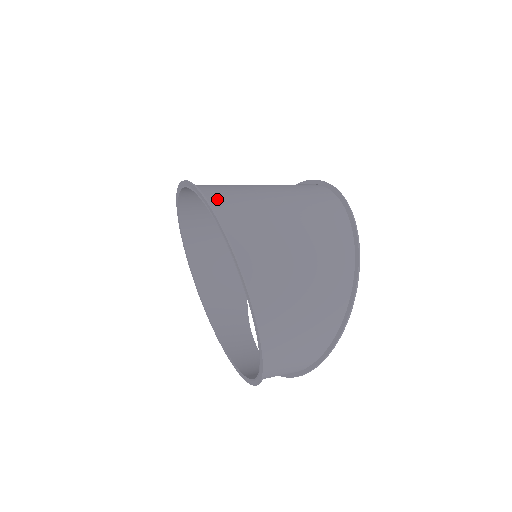
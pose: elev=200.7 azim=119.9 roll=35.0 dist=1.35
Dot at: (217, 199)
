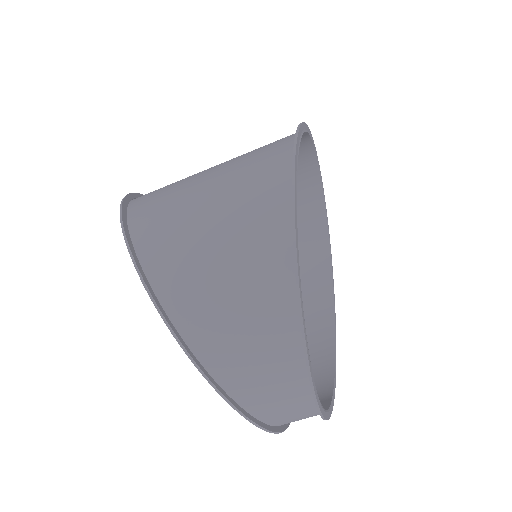
Dot at: occluded
